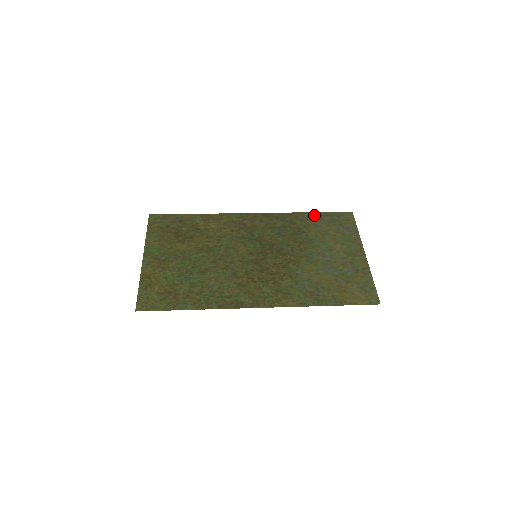
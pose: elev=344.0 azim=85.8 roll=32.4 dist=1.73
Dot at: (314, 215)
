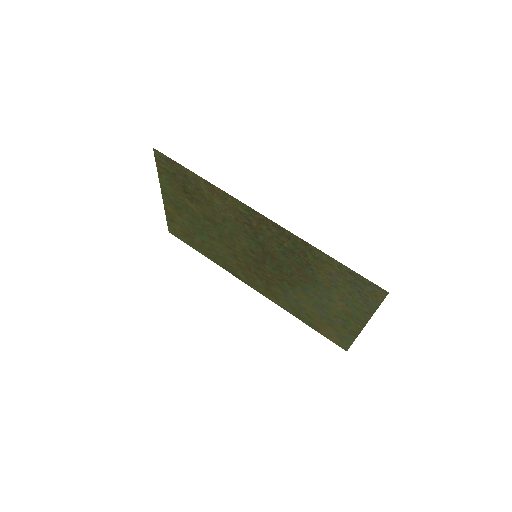
Dot at: (334, 264)
